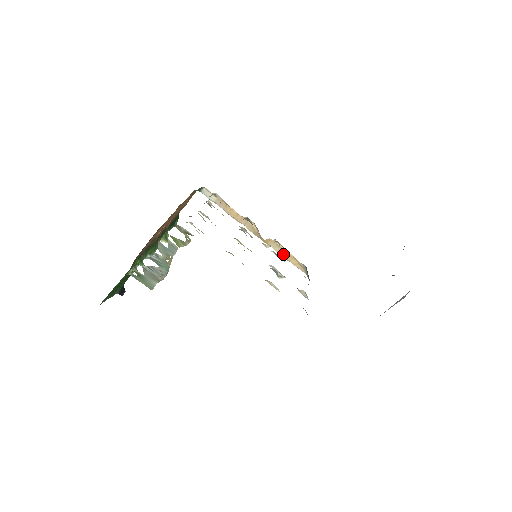
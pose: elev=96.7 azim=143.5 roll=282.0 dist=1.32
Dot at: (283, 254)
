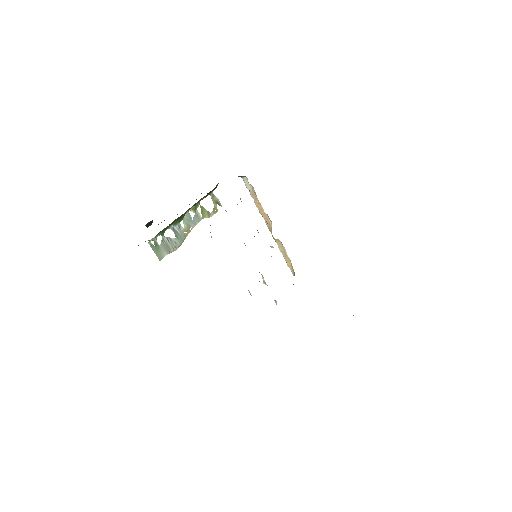
Dot at: (284, 255)
